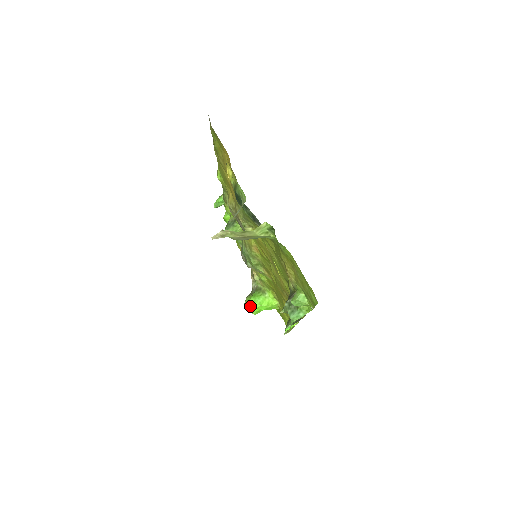
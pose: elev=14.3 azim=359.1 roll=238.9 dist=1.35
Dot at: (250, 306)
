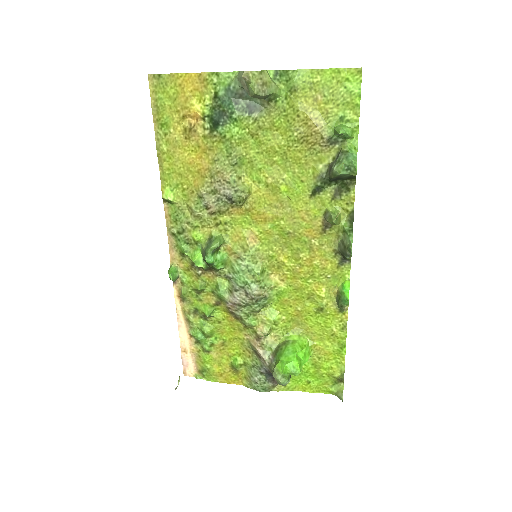
Dot at: (288, 363)
